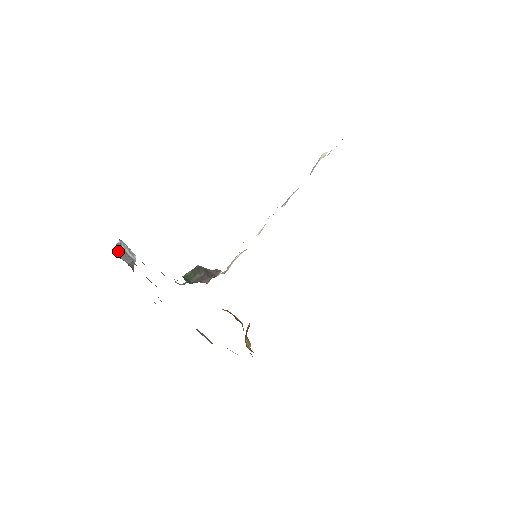
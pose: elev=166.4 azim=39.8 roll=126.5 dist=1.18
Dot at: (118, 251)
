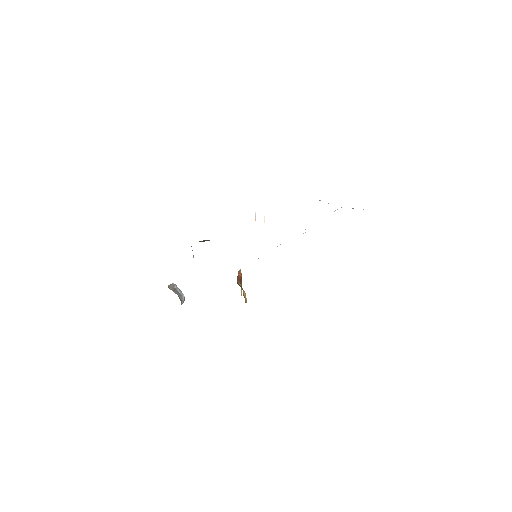
Dot at: (172, 288)
